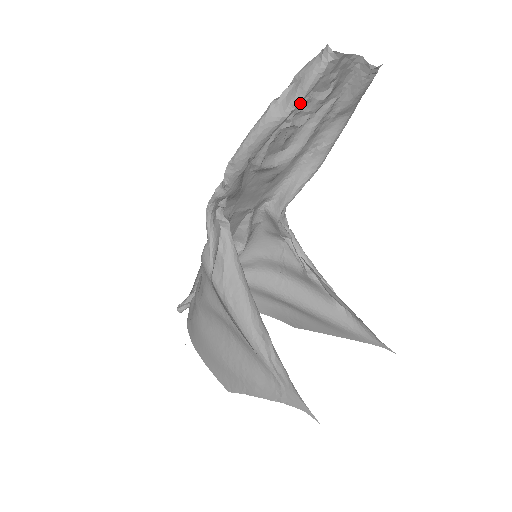
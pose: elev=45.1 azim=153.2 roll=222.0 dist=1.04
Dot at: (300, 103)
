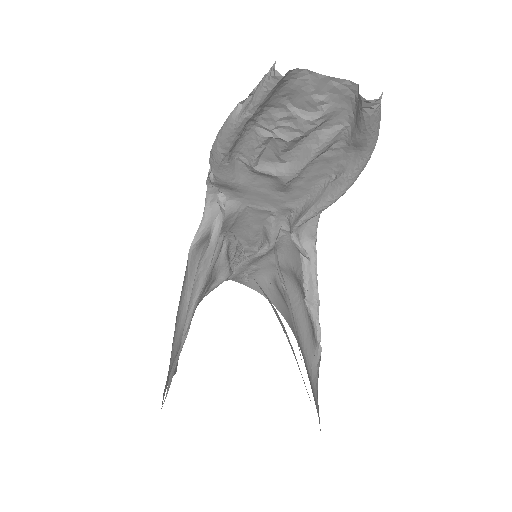
Dot at: (253, 112)
